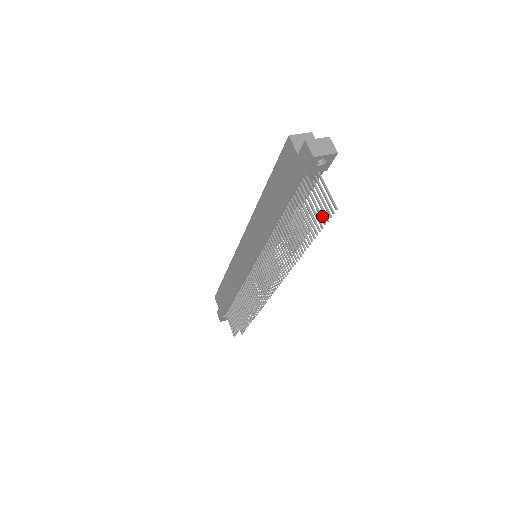
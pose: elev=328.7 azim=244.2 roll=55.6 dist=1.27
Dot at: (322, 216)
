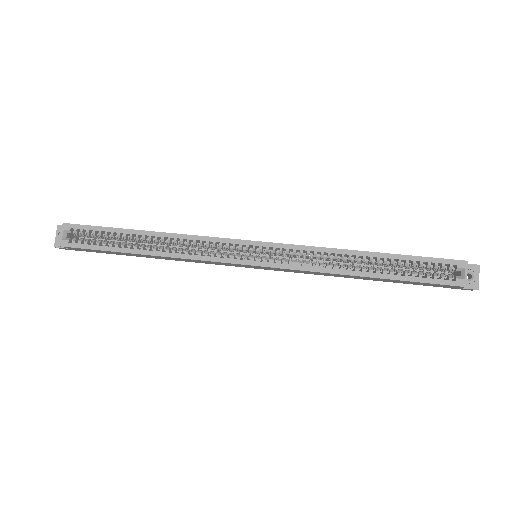
Dot at: occluded
